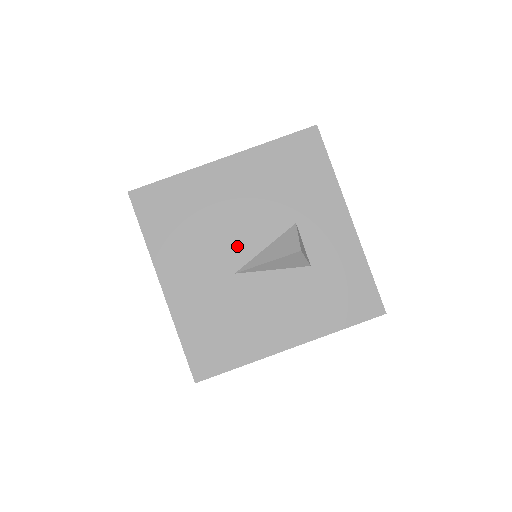
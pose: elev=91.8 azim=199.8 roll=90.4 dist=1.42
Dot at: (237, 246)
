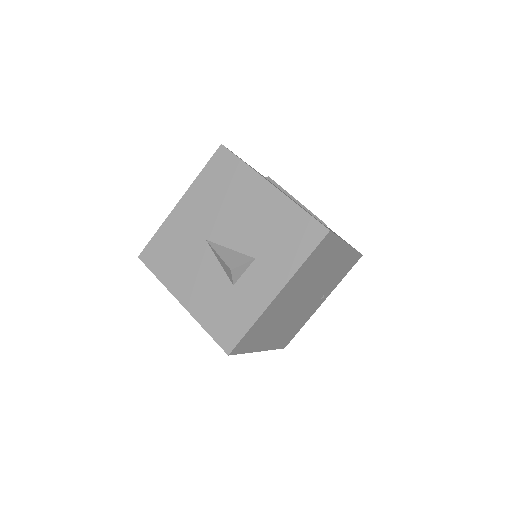
Dot at: (223, 230)
